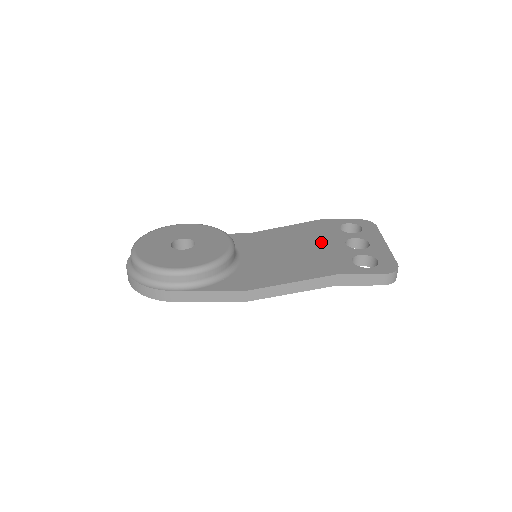
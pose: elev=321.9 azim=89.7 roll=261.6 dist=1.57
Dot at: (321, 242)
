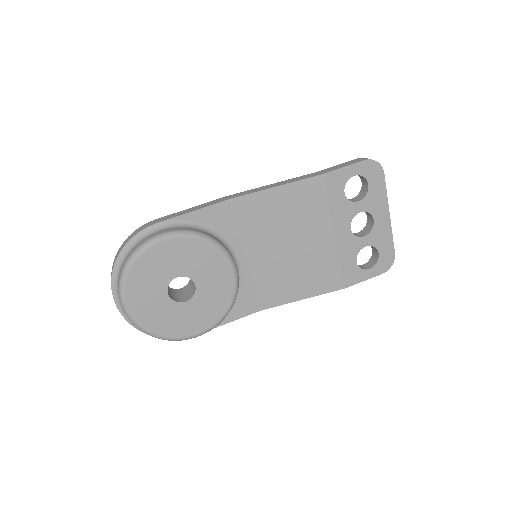
Dot at: (326, 232)
